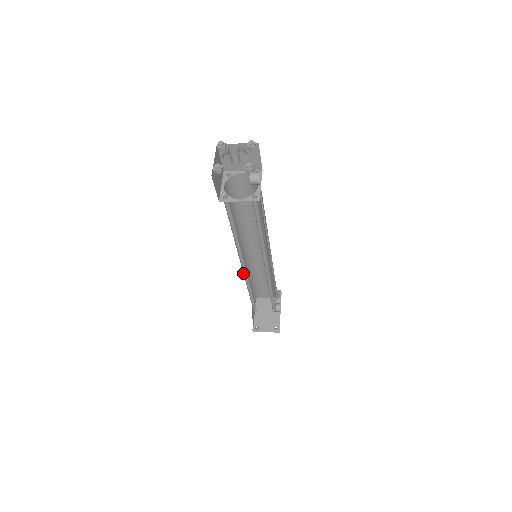
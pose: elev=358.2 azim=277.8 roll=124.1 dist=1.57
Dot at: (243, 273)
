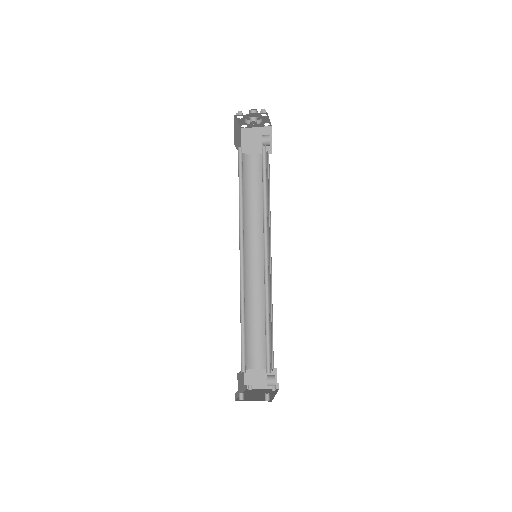
Dot at: occluded
